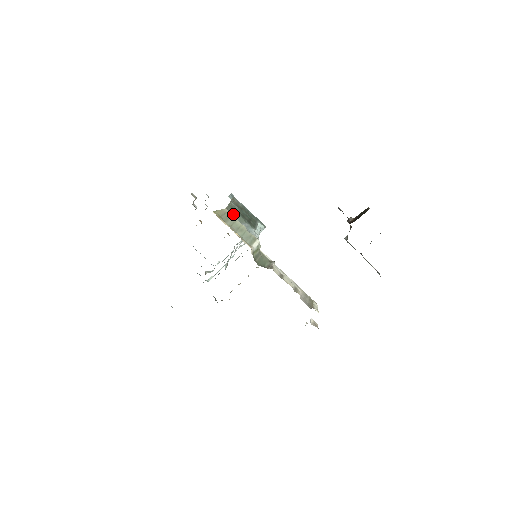
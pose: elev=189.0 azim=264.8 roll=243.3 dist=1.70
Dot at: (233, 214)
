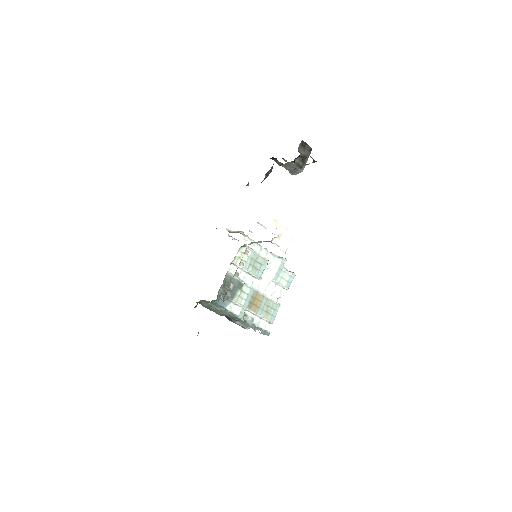
Dot at: occluded
